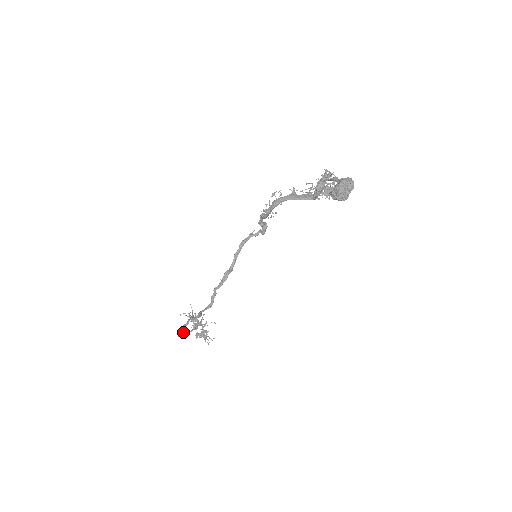
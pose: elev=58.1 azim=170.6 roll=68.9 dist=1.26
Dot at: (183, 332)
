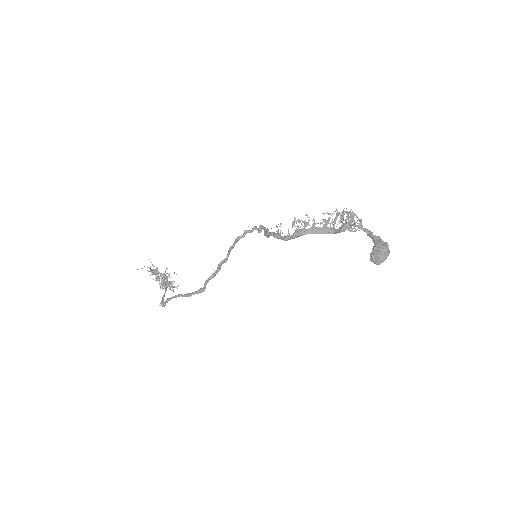
Dot at: (162, 300)
